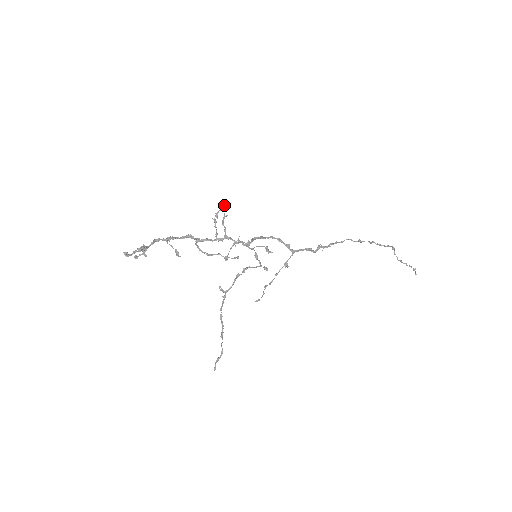
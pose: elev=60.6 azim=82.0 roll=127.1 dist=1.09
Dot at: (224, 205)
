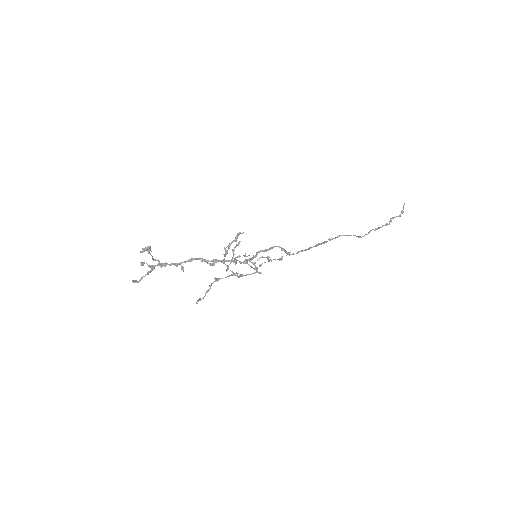
Dot at: occluded
